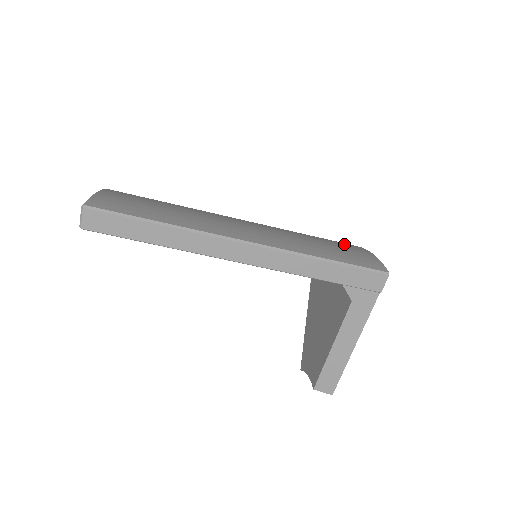
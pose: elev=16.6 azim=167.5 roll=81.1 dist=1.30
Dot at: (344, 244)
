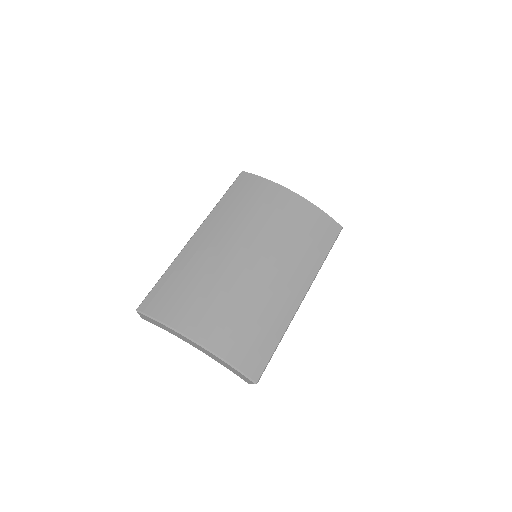
Dot at: (301, 212)
